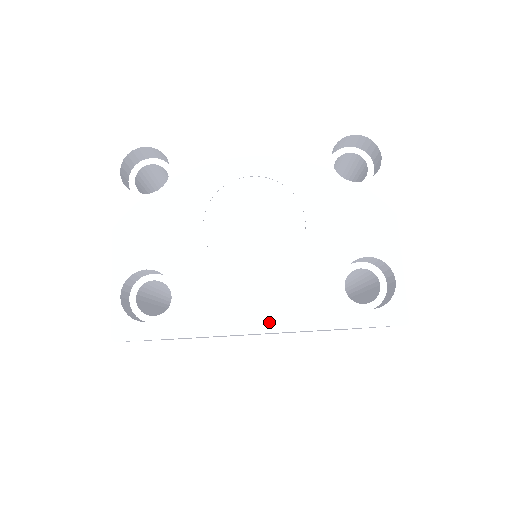
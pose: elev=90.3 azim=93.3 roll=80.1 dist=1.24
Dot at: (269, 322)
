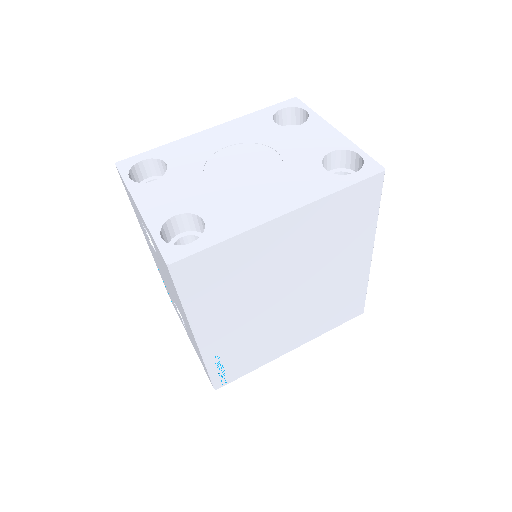
Dot at: (287, 206)
